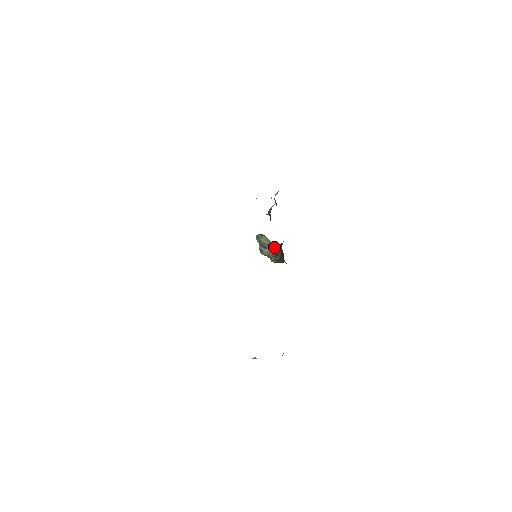
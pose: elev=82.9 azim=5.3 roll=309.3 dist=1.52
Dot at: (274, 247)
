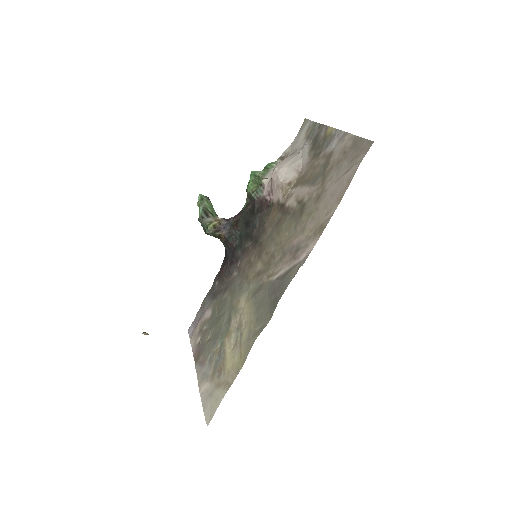
Dot at: (217, 219)
